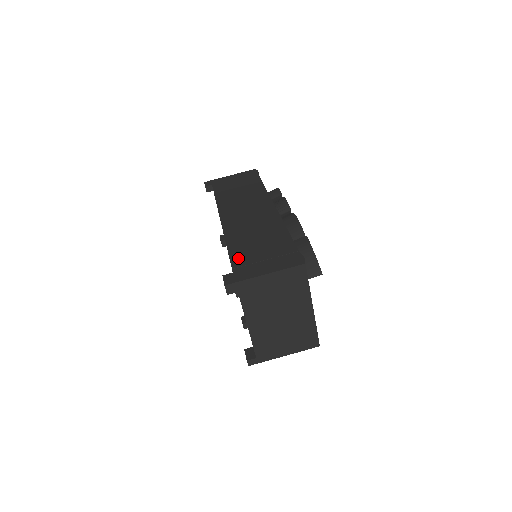
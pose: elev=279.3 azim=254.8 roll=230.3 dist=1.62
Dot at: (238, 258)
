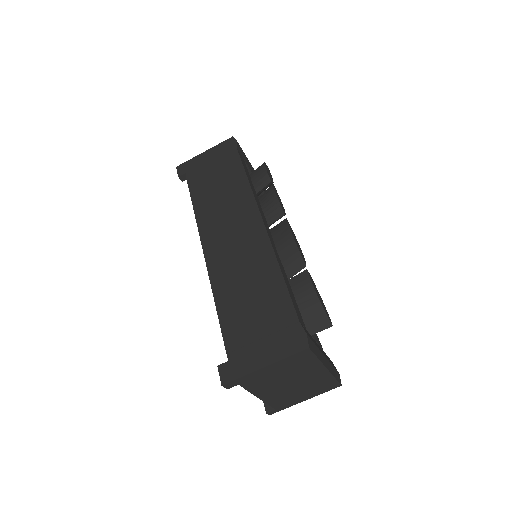
Dot at: (231, 333)
